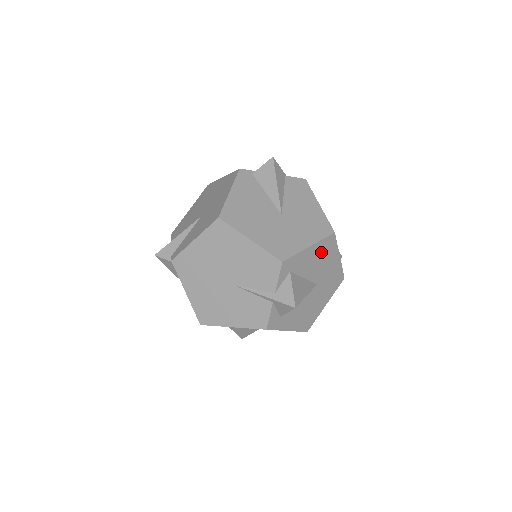
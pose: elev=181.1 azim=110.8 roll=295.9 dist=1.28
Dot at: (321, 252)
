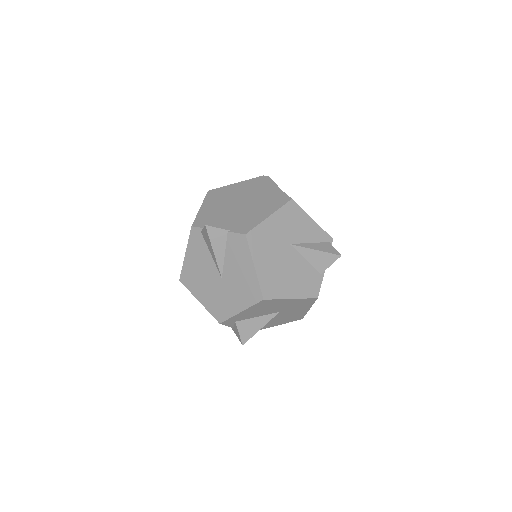
Dot at: (260, 307)
